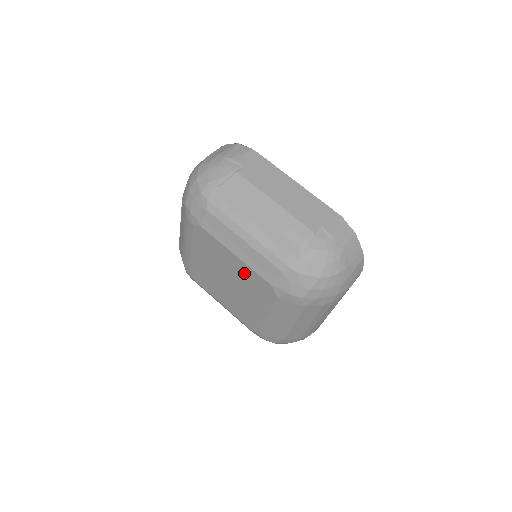
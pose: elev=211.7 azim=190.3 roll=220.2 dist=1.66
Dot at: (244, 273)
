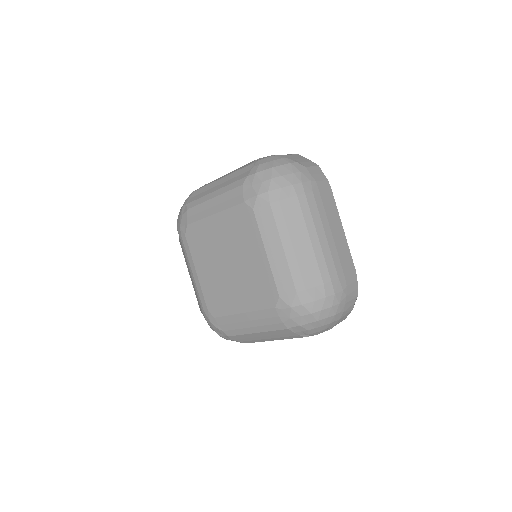
Dot at: (228, 227)
